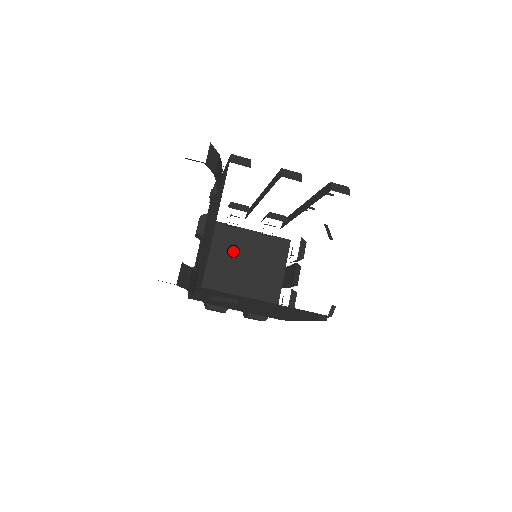
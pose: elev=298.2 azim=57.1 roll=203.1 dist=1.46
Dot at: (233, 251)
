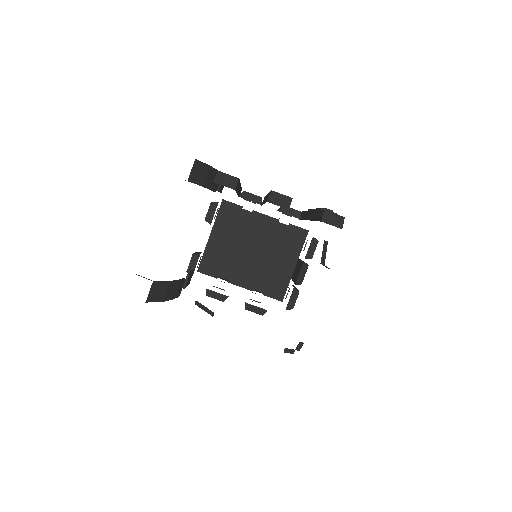
Dot at: (246, 236)
